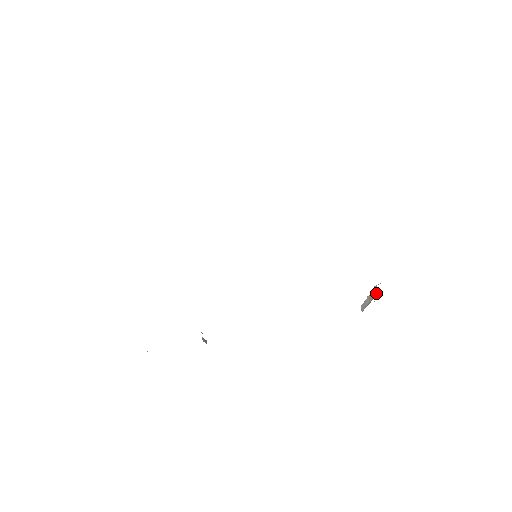
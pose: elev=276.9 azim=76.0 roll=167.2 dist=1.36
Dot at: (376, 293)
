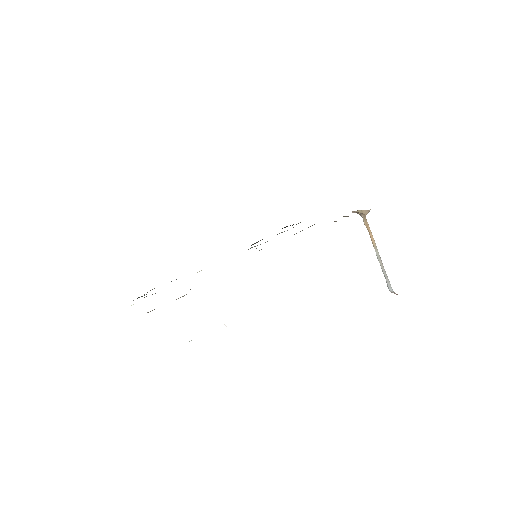
Dot at: (365, 218)
